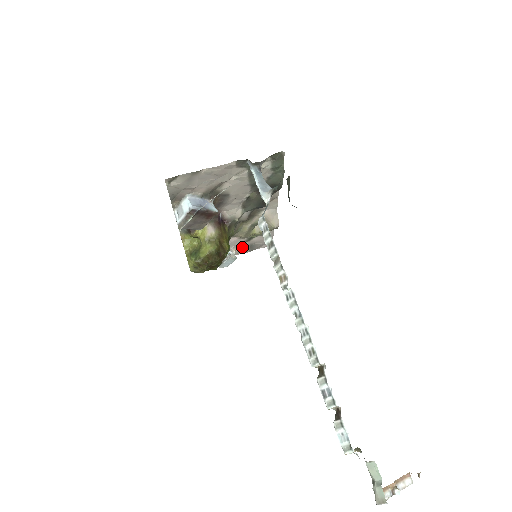
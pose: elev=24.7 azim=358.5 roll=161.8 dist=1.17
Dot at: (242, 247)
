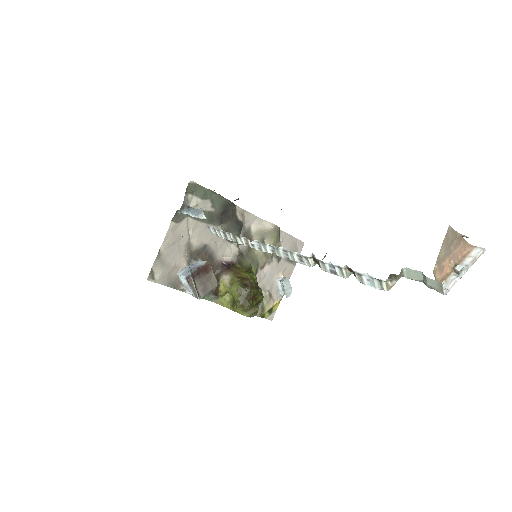
Dot at: (284, 267)
